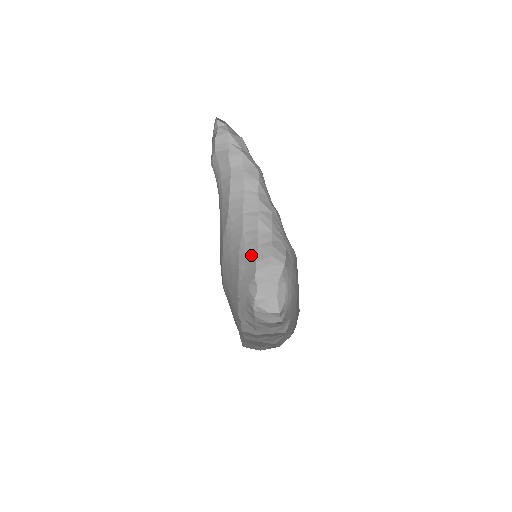
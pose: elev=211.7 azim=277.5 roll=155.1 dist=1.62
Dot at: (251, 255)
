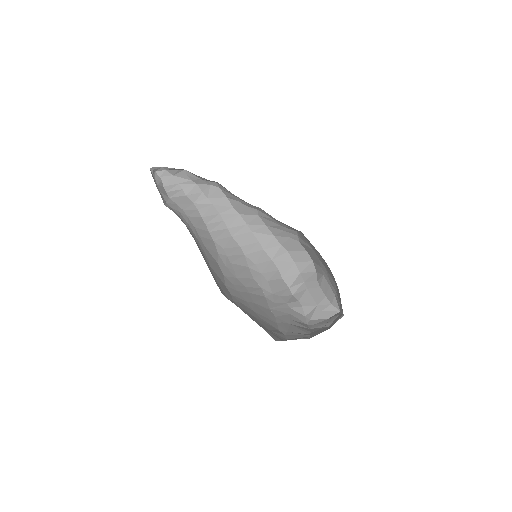
Dot at: (270, 273)
